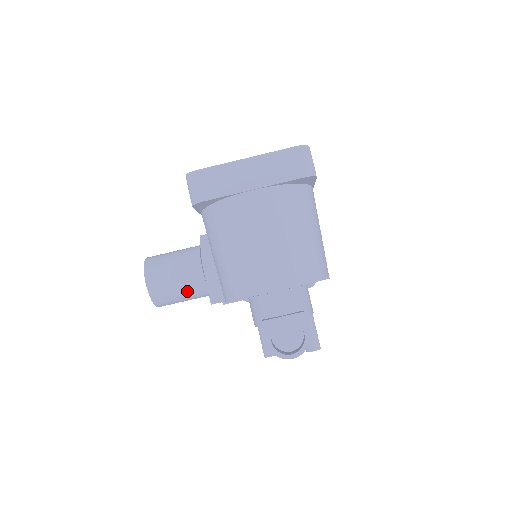
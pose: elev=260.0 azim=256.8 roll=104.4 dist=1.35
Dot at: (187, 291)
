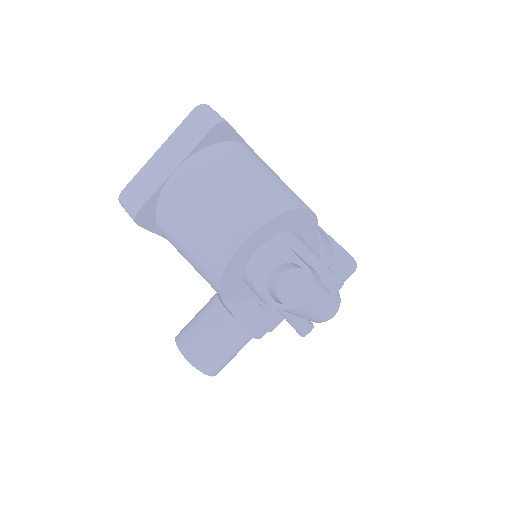
Dot at: (224, 339)
